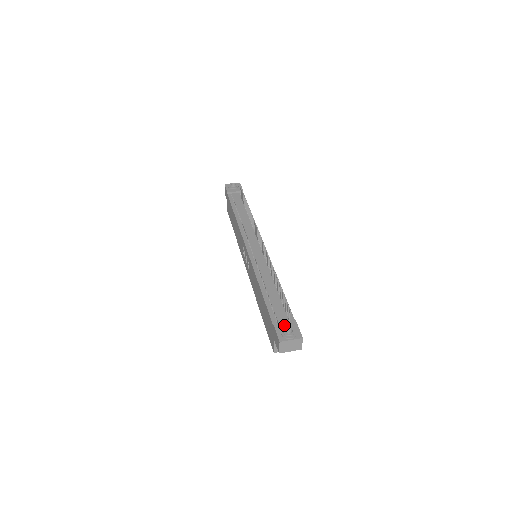
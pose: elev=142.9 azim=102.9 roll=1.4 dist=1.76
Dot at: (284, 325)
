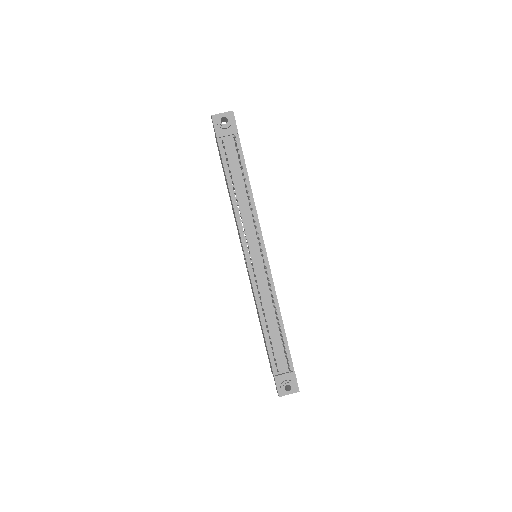
Dot at: (284, 378)
